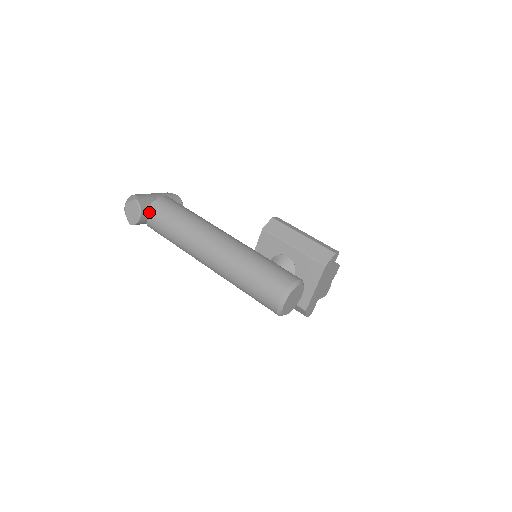
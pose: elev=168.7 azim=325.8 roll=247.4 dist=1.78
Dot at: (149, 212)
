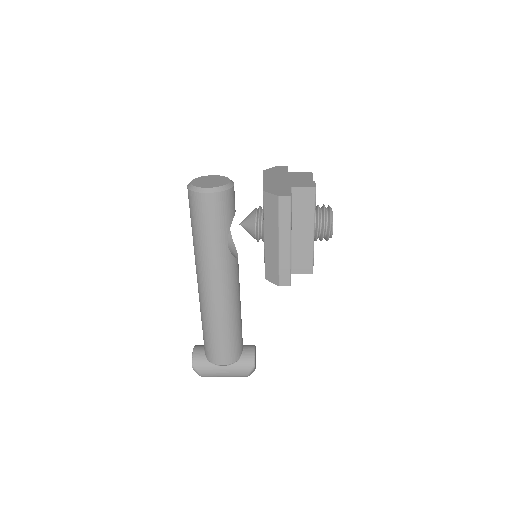
Dot at: occluded
